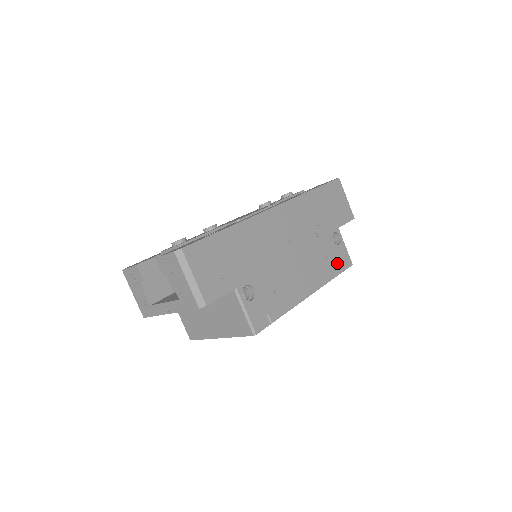
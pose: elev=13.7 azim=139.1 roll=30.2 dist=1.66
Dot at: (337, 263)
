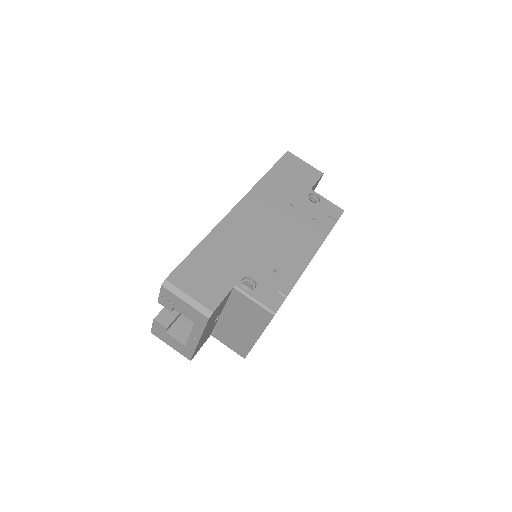
Dot at: (327, 217)
